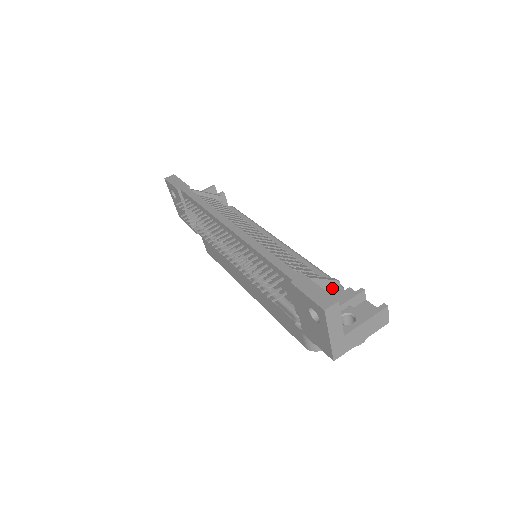
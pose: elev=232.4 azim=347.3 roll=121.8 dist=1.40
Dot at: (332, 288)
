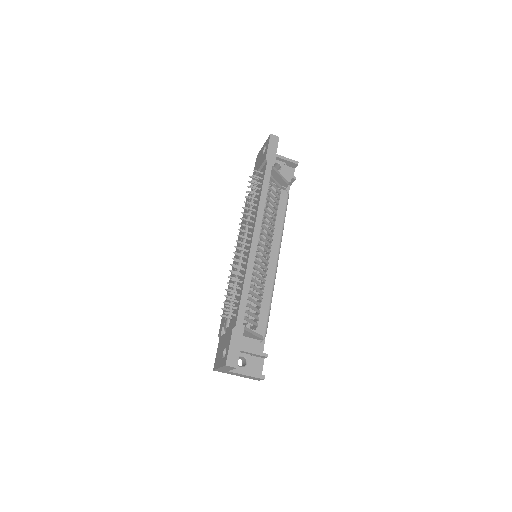
Dot at: (256, 338)
